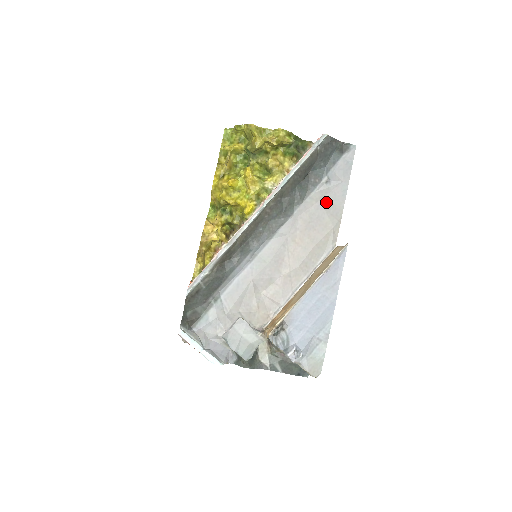
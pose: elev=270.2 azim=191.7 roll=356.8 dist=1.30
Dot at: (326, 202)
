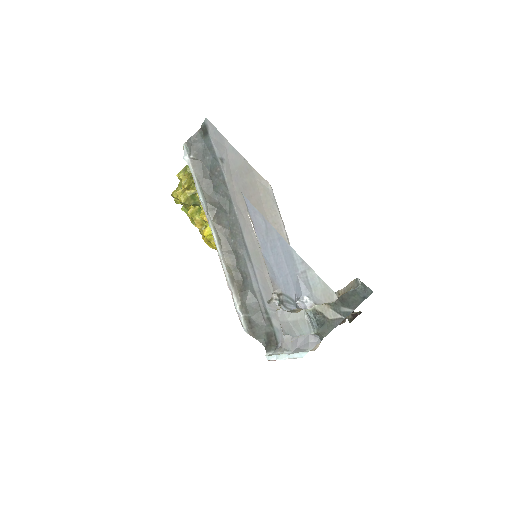
Dot at: (235, 172)
